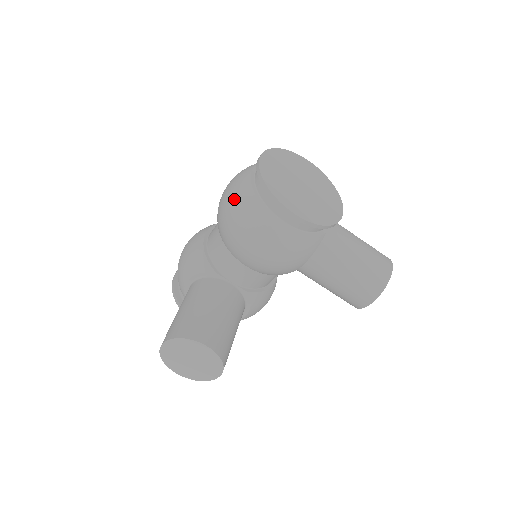
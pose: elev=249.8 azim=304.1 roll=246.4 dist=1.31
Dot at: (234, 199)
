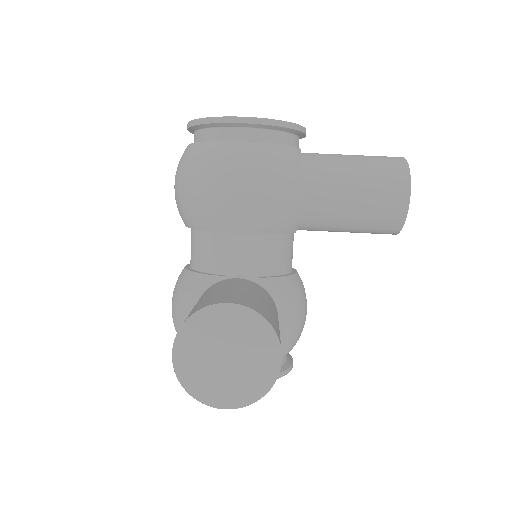
Dot at: (181, 167)
